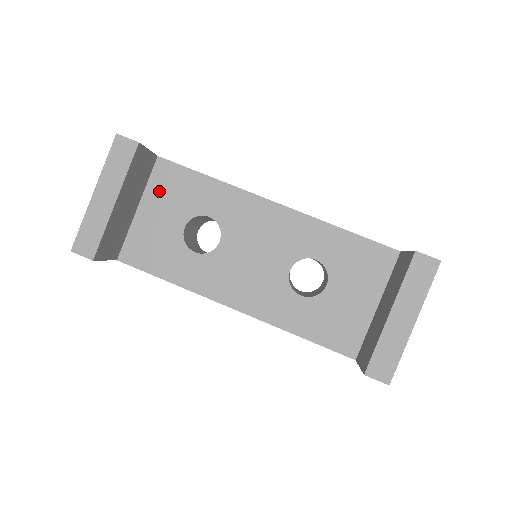
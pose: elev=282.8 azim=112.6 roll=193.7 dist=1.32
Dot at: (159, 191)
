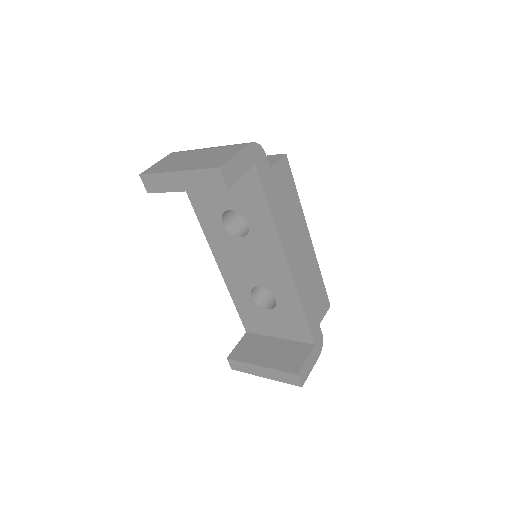
Dot at: occluded
